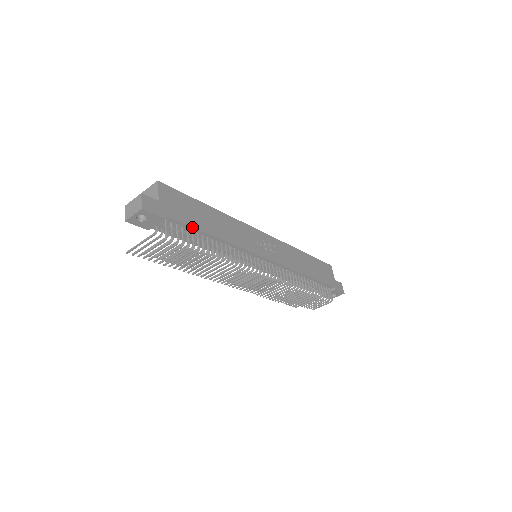
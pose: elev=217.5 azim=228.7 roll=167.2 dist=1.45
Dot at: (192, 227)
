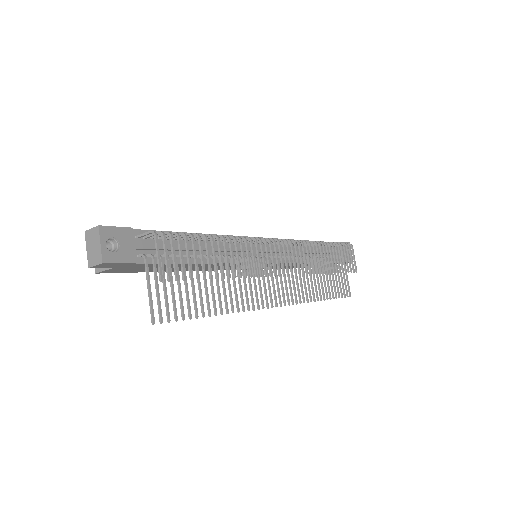
Dot at: occluded
